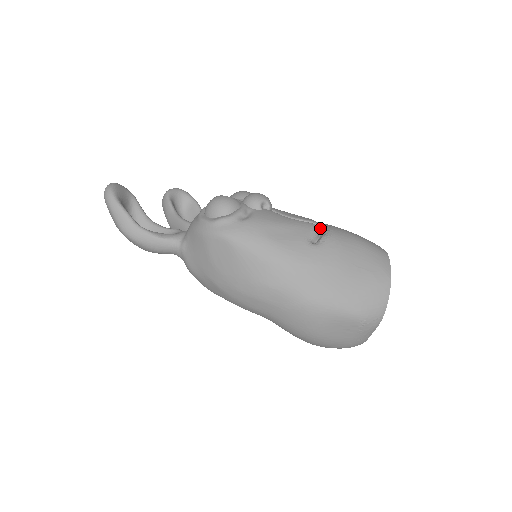
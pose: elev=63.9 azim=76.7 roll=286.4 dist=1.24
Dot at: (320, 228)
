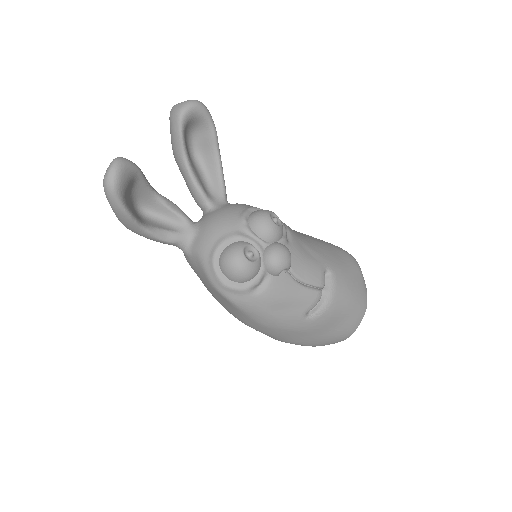
Dot at: (324, 284)
